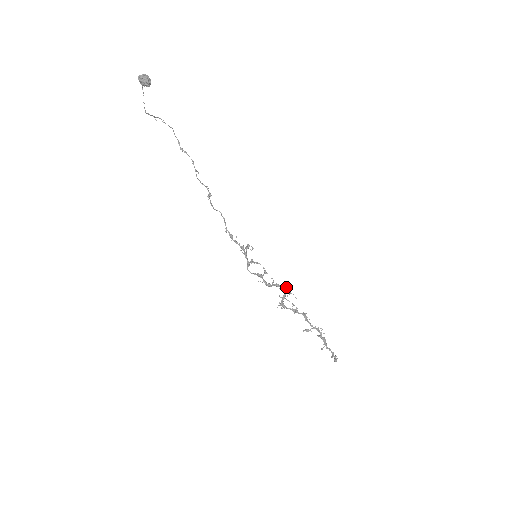
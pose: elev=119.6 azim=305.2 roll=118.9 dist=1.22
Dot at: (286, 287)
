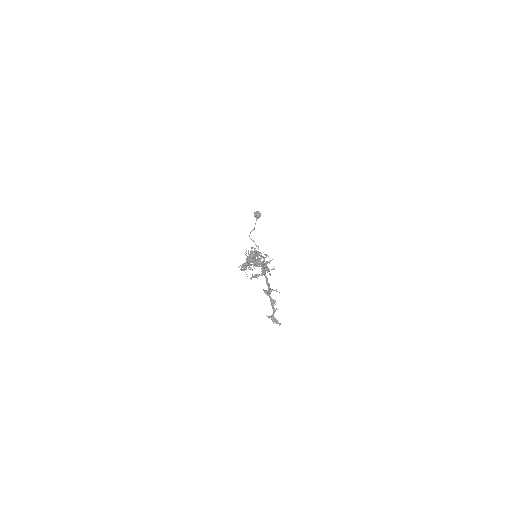
Dot at: occluded
